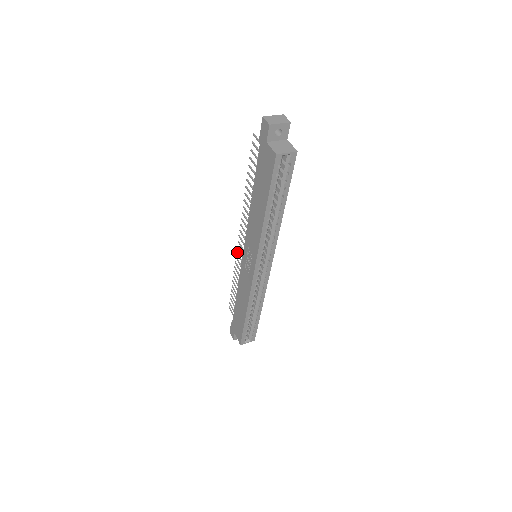
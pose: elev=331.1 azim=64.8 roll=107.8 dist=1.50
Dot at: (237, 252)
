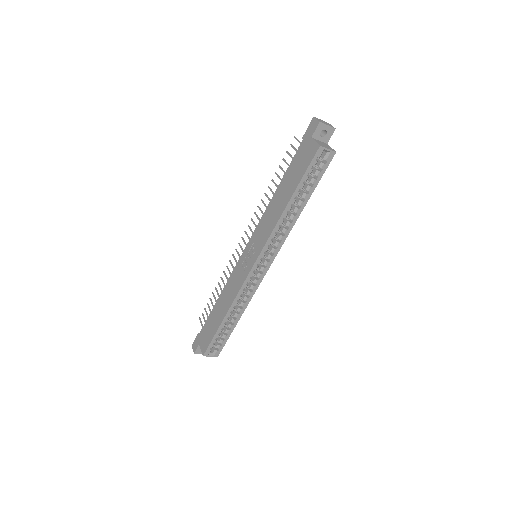
Dot at: (233, 255)
